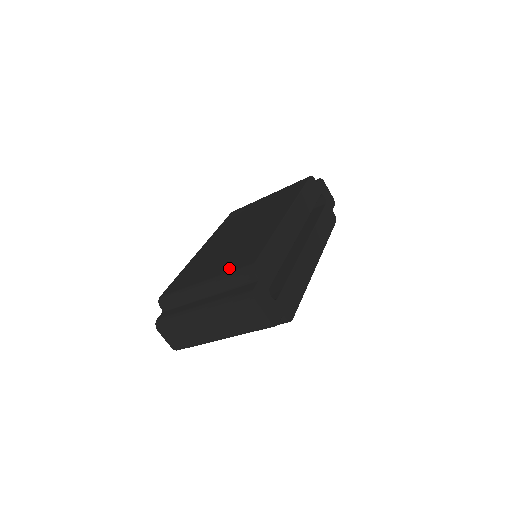
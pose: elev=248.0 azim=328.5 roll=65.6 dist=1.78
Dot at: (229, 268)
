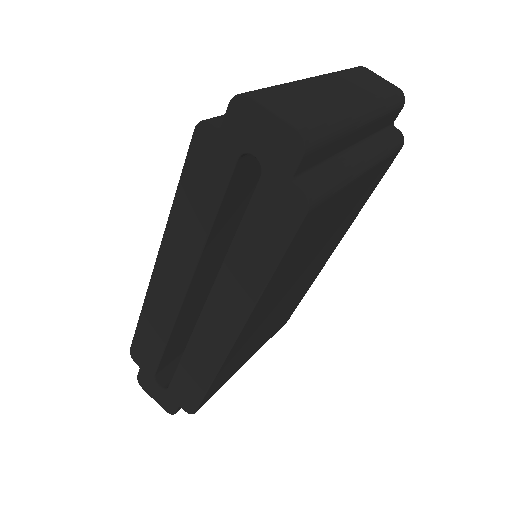
Dot at: occluded
